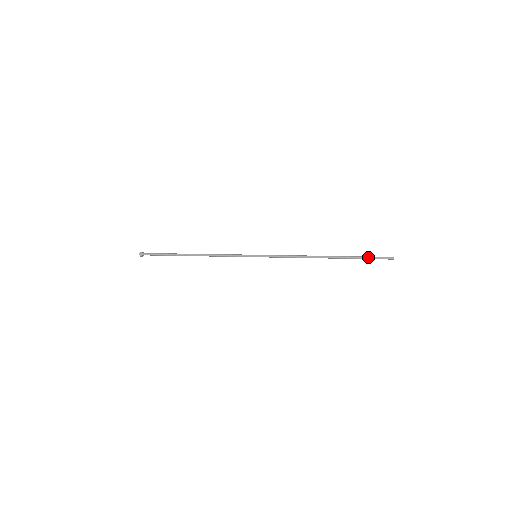
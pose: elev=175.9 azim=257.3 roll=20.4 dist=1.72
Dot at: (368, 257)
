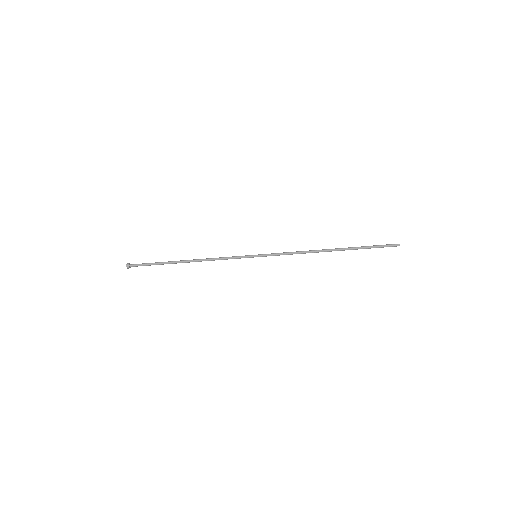
Dot at: (373, 245)
